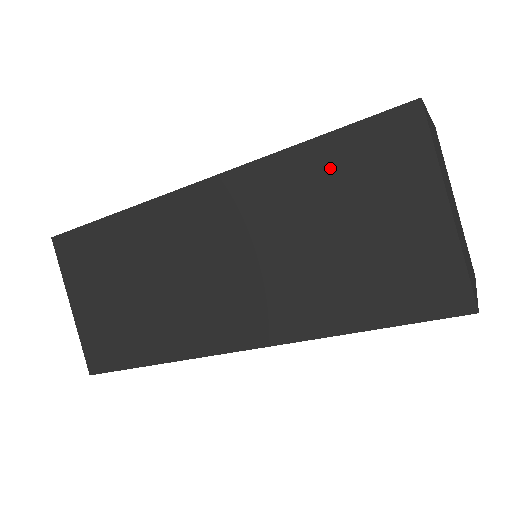
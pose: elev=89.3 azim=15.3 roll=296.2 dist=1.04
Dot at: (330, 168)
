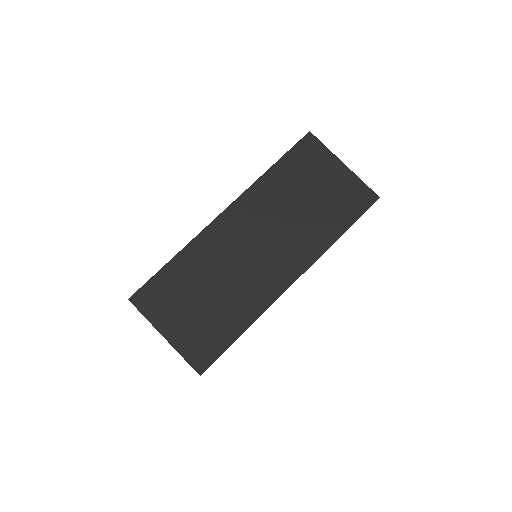
Dot at: (289, 172)
